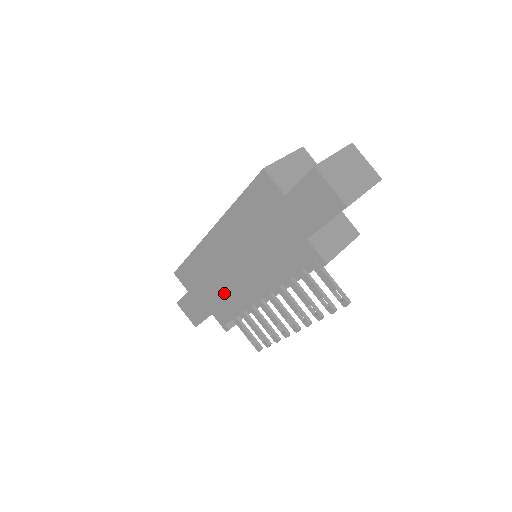
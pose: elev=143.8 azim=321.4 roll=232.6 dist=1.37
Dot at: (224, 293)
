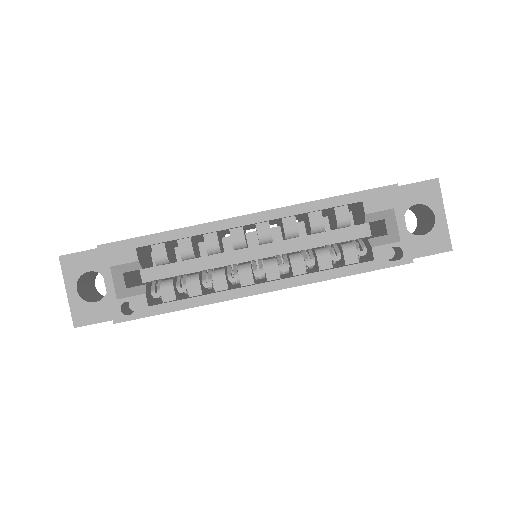
Dot at: occluded
